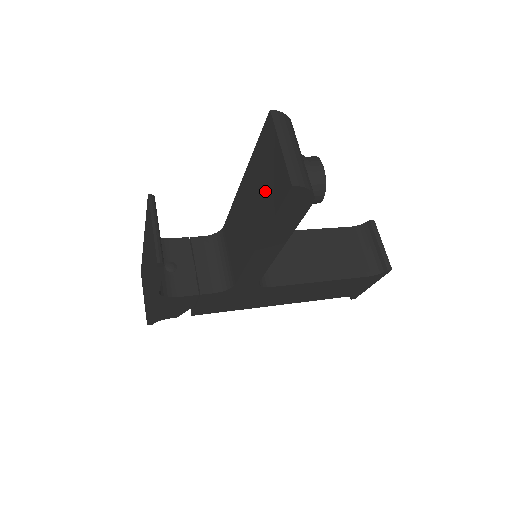
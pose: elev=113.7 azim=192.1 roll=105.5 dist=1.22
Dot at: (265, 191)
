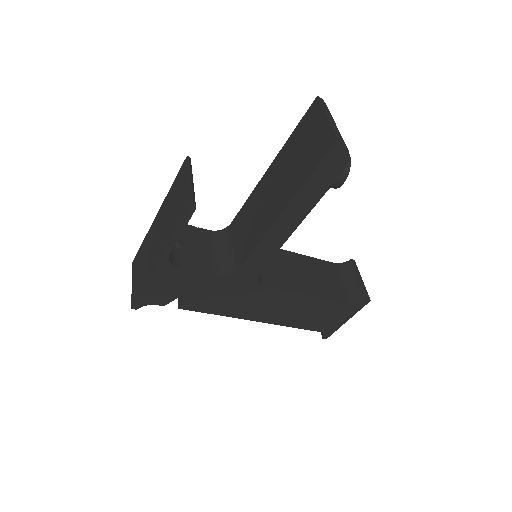
Dot at: (300, 161)
